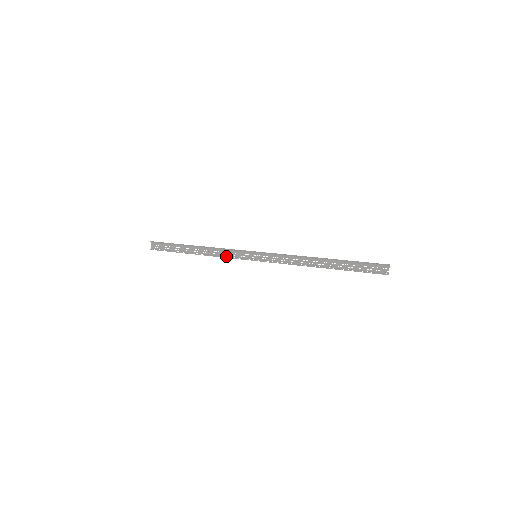
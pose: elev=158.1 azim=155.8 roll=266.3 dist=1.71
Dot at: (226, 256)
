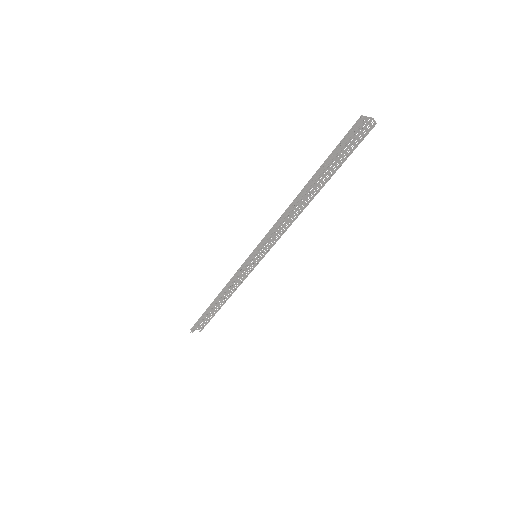
Dot at: occluded
